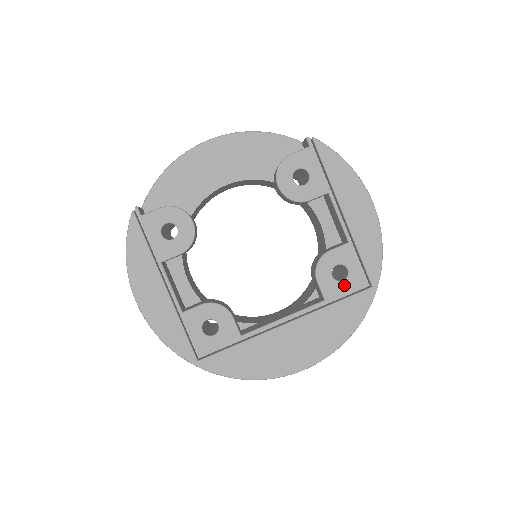
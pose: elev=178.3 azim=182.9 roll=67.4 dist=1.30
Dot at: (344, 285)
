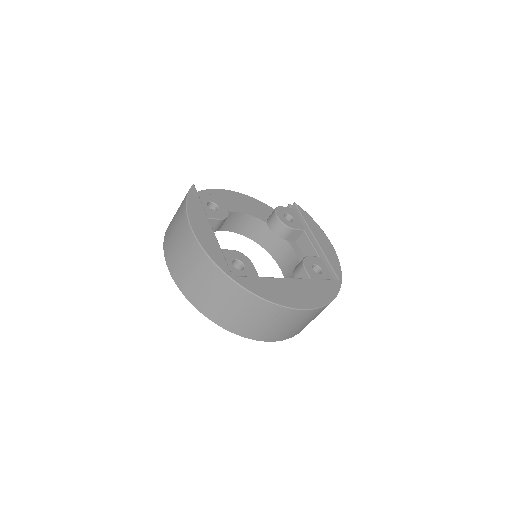
Dot at: (321, 276)
